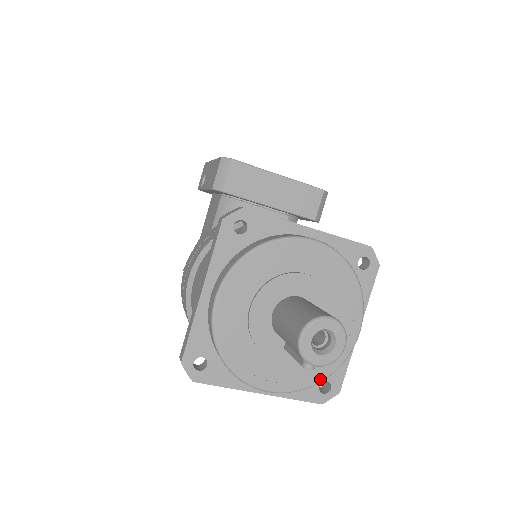
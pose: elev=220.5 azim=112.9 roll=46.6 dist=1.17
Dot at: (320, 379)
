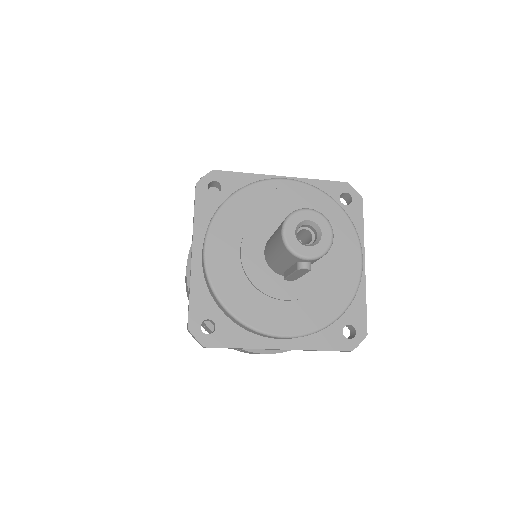
Dot at: (336, 314)
